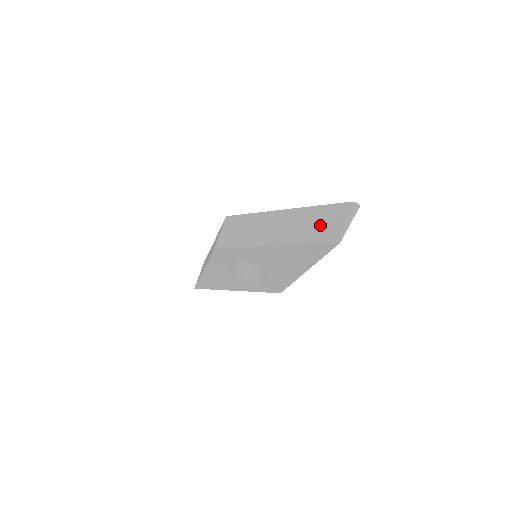
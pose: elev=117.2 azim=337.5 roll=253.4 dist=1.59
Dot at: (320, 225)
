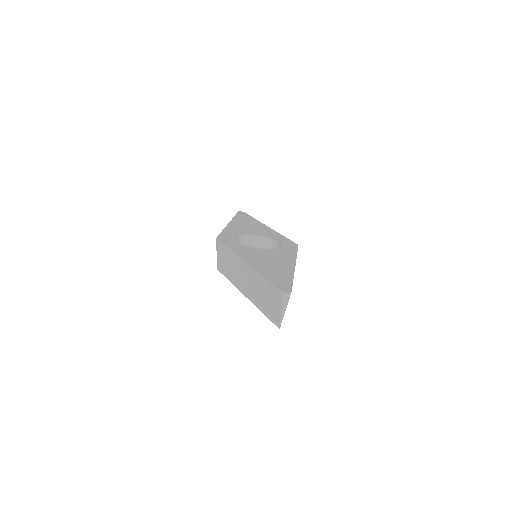
Dot at: (267, 300)
